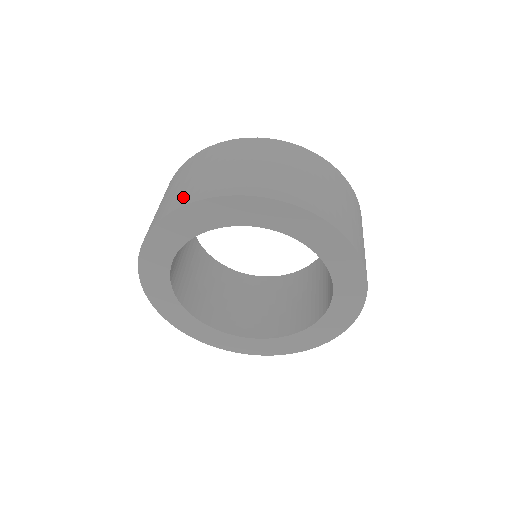
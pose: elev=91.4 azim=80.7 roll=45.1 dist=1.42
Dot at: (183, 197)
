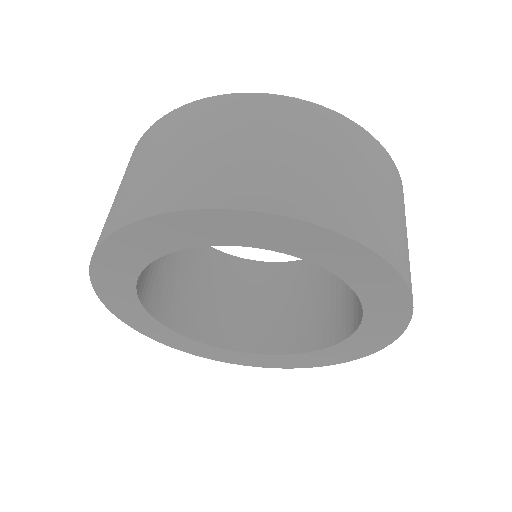
Dot at: (152, 197)
